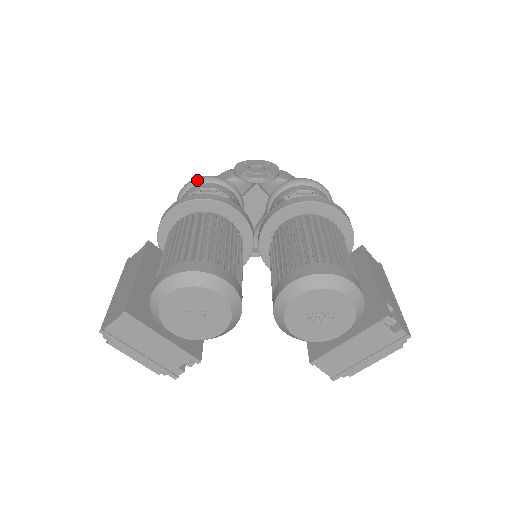
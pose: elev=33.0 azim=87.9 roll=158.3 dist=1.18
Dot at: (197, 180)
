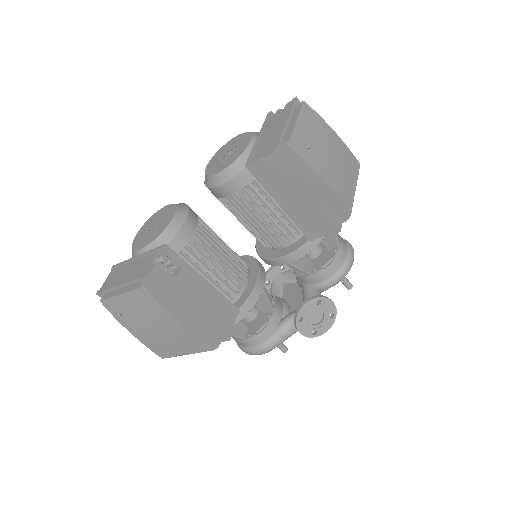
Dot at: occluded
